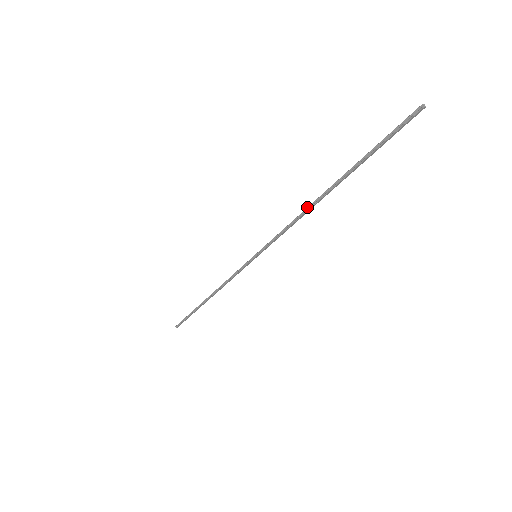
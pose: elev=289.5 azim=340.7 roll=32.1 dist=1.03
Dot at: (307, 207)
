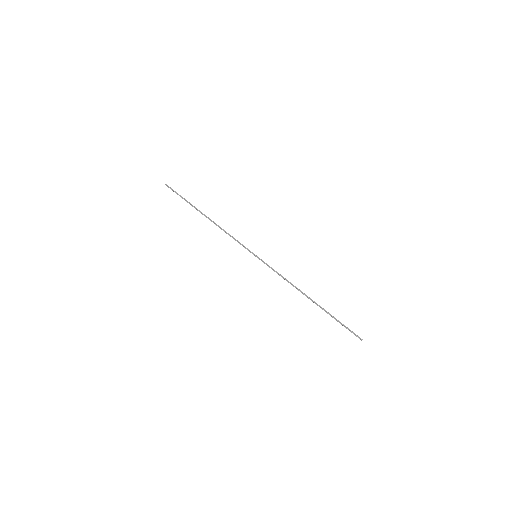
Dot at: (299, 289)
